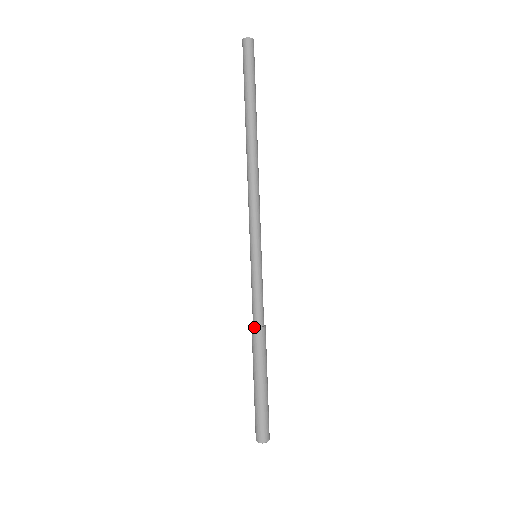
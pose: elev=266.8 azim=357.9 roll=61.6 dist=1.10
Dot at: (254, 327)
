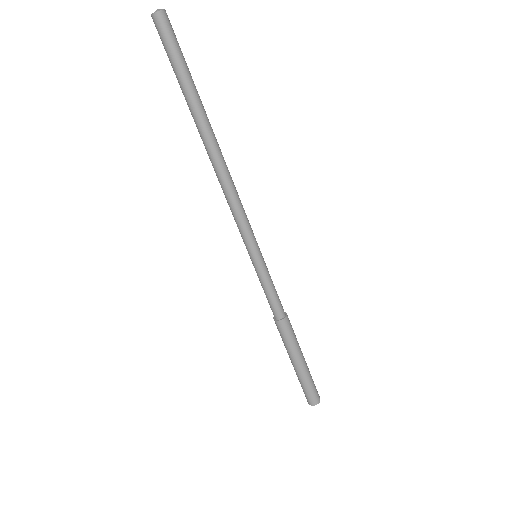
Dot at: (274, 320)
